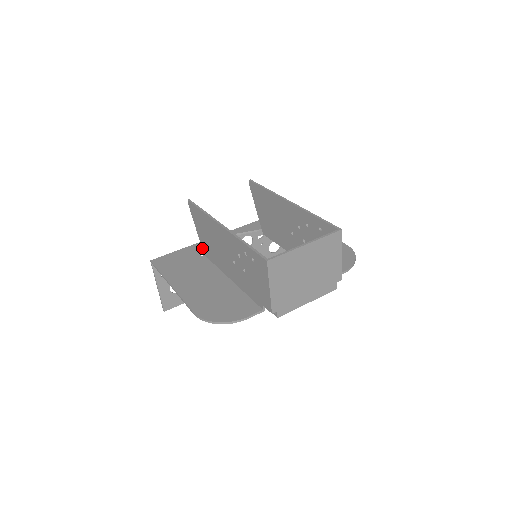
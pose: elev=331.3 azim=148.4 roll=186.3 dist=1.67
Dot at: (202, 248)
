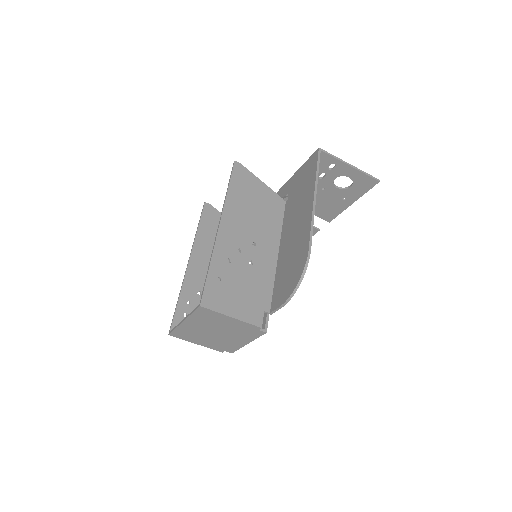
Dot at: occluded
